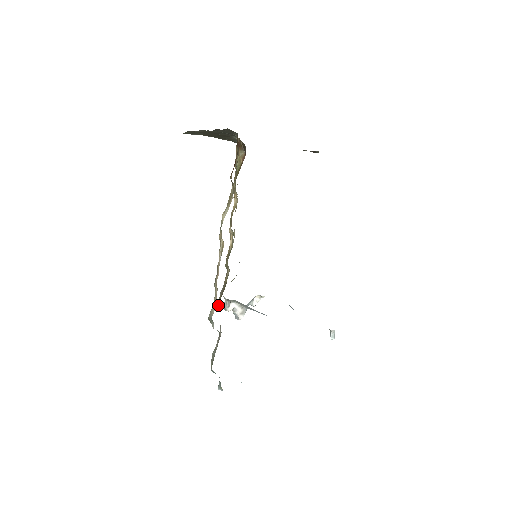
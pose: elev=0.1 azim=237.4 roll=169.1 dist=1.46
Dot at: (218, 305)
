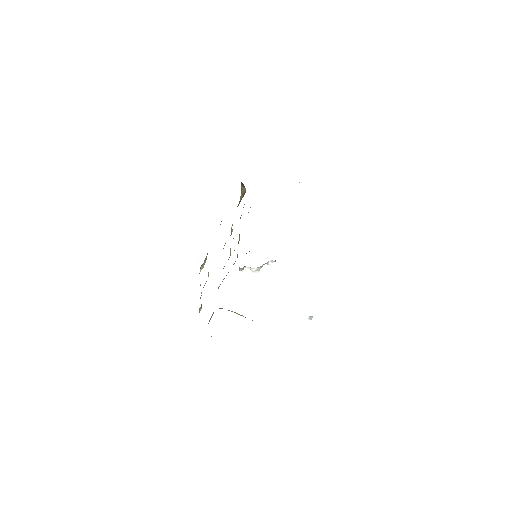
Dot at: occluded
